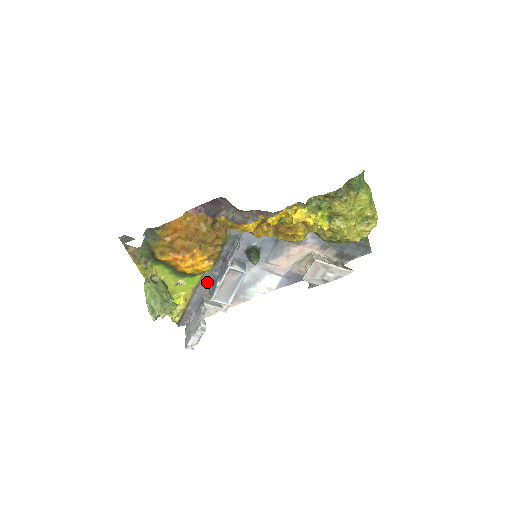
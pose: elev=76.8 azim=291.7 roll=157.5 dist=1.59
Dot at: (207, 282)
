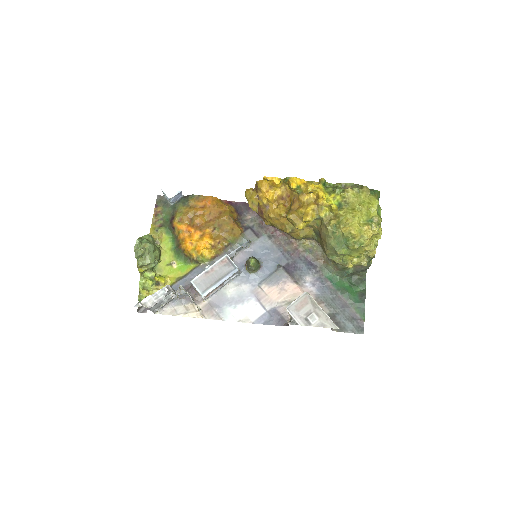
Dot at: (196, 275)
